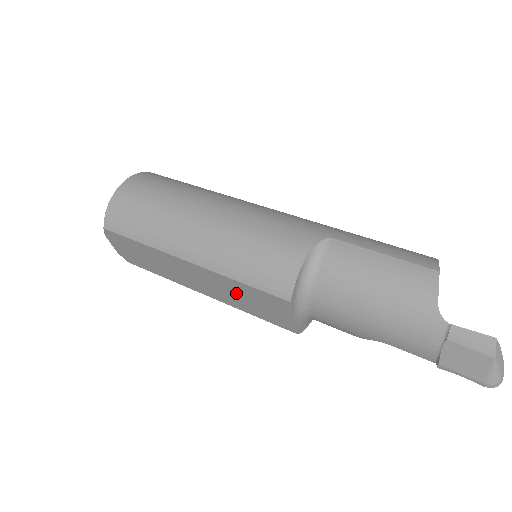
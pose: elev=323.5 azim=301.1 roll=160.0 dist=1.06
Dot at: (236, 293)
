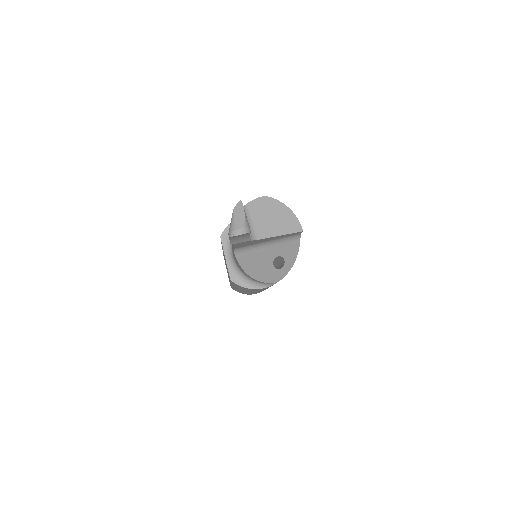
Dot at: occluded
